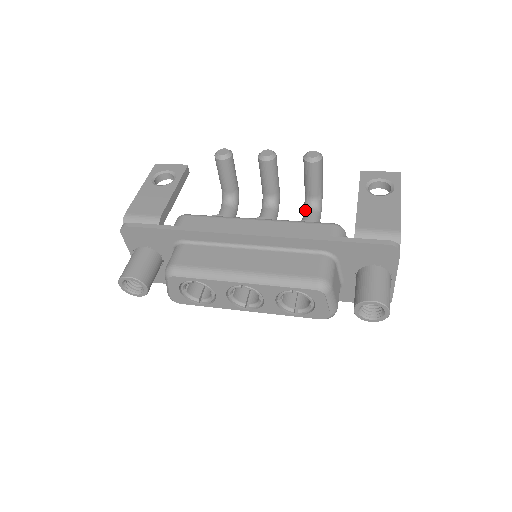
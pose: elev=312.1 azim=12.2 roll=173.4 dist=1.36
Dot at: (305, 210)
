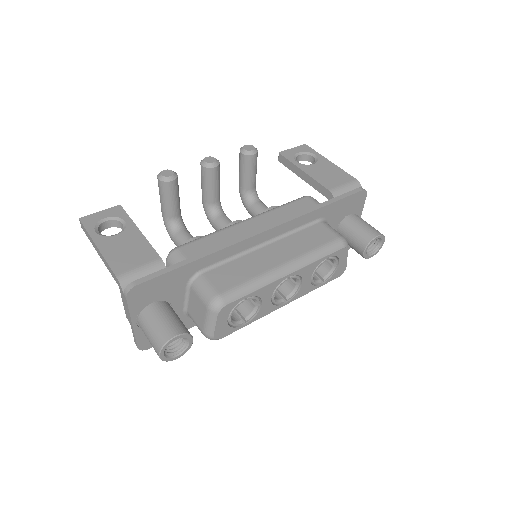
Dot at: (250, 204)
